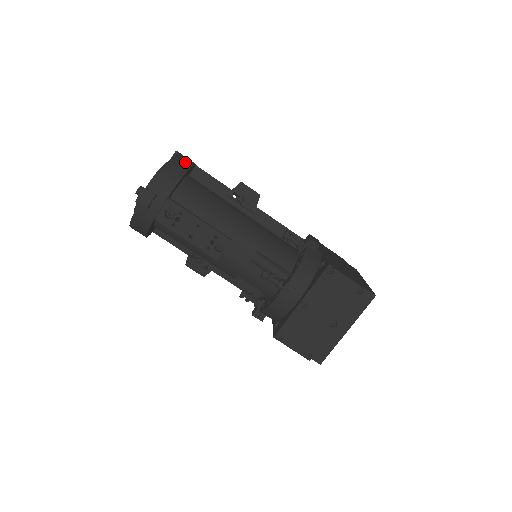
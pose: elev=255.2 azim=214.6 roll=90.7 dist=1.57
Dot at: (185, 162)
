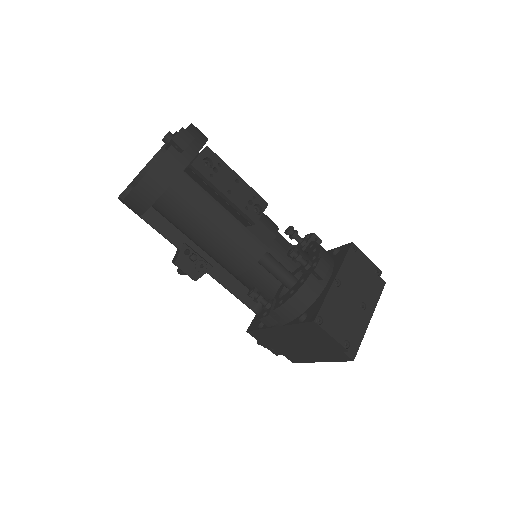
Dot at: occluded
